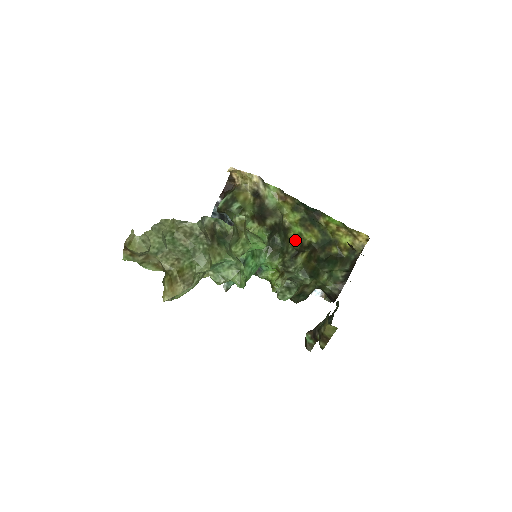
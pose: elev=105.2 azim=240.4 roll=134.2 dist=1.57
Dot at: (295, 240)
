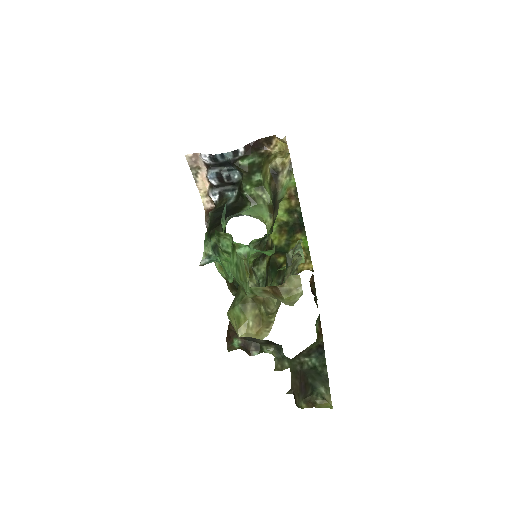
Dot at: occluded
